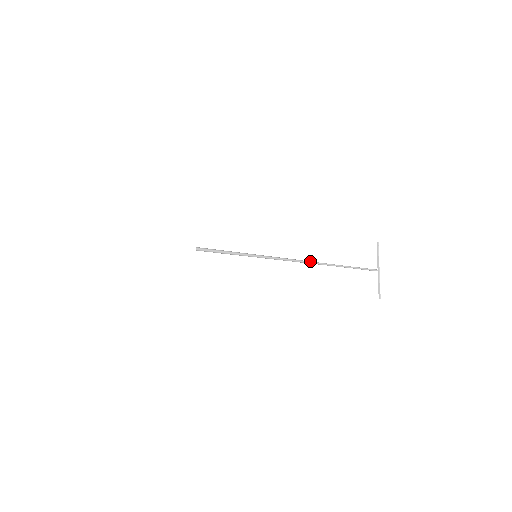
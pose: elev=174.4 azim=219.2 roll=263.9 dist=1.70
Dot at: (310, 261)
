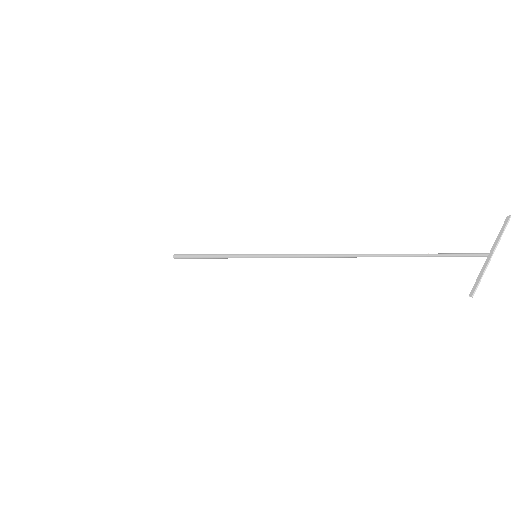
Dot at: occluded
